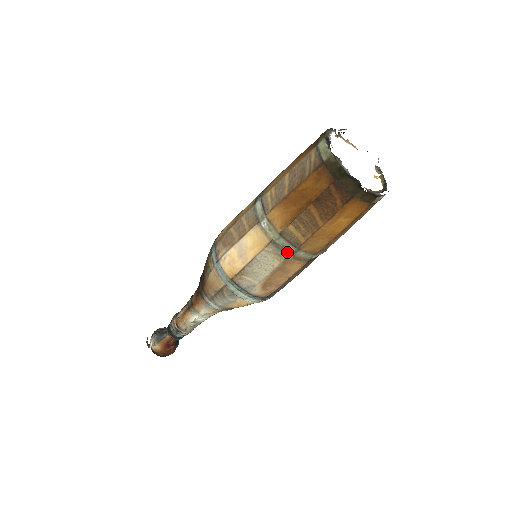
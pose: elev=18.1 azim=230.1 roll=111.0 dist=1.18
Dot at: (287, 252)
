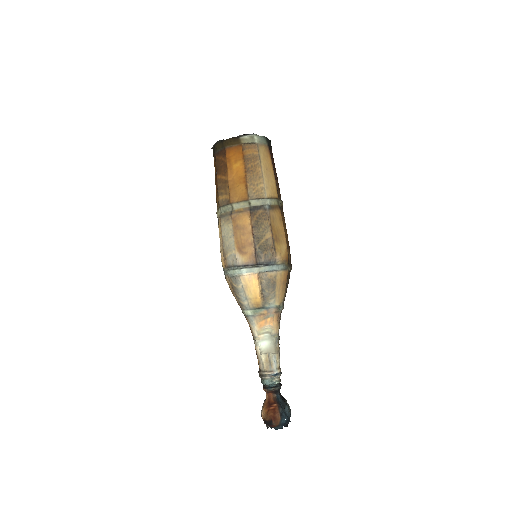
Dot at: (229, 213)
